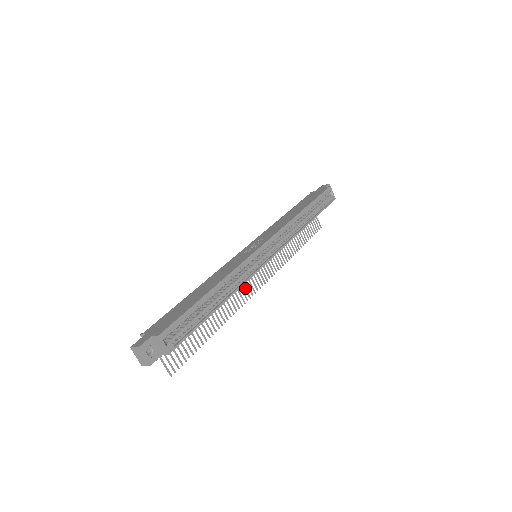
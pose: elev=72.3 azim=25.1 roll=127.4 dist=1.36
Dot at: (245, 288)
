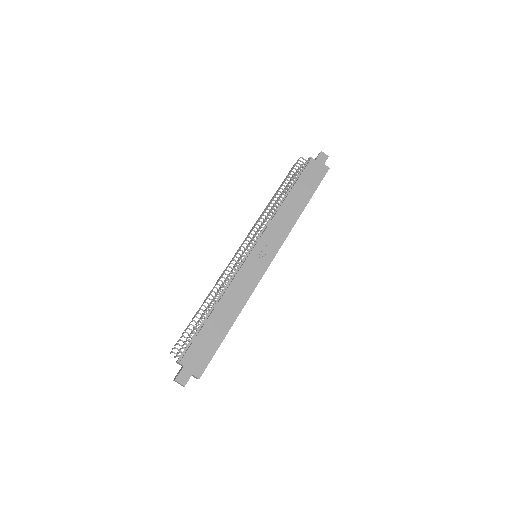
Dot at: occluded
